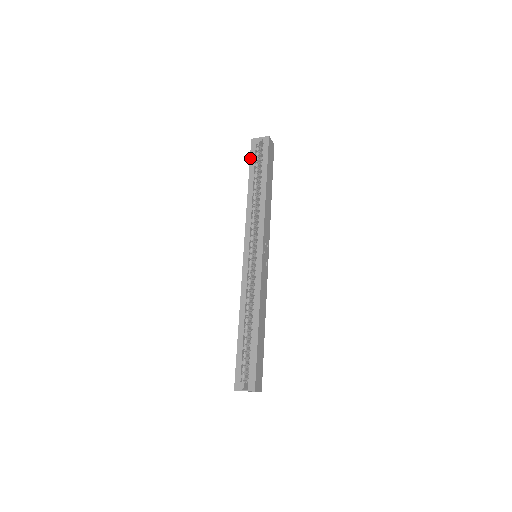
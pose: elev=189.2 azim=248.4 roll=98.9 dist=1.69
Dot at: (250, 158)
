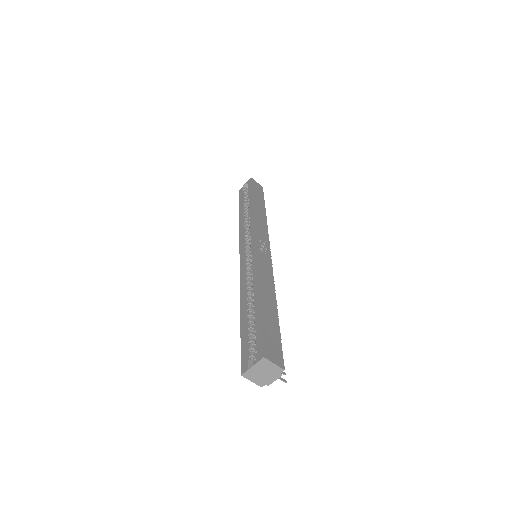
Dot at: (239, 200)
